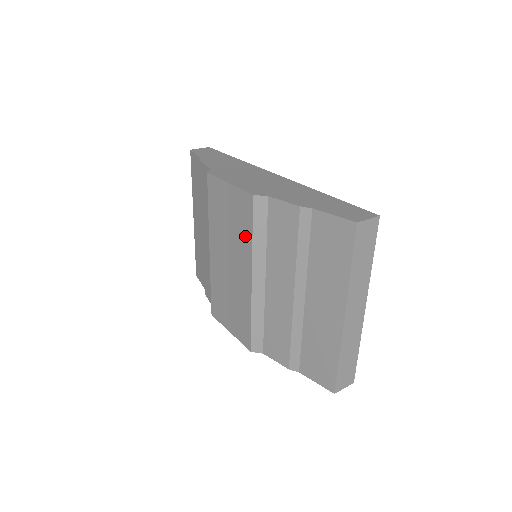
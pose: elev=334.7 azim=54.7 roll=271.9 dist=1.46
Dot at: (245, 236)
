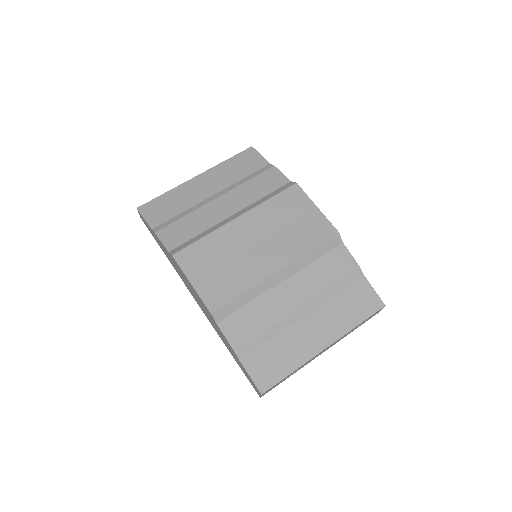
Dot at: (302, 244)
